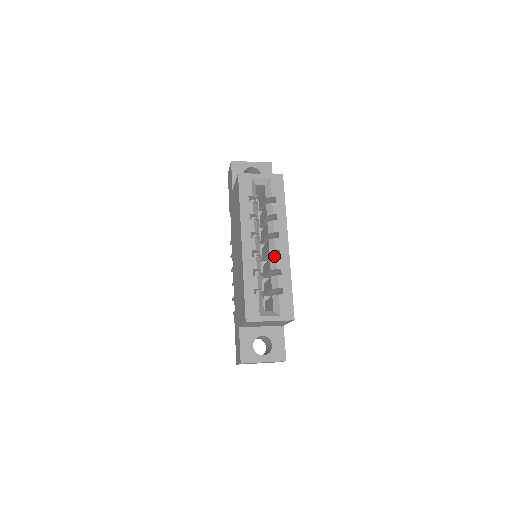
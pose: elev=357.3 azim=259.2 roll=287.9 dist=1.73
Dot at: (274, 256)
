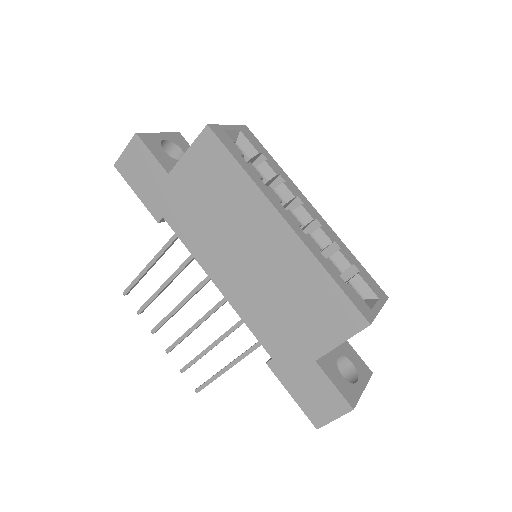
Dot at: occluded
